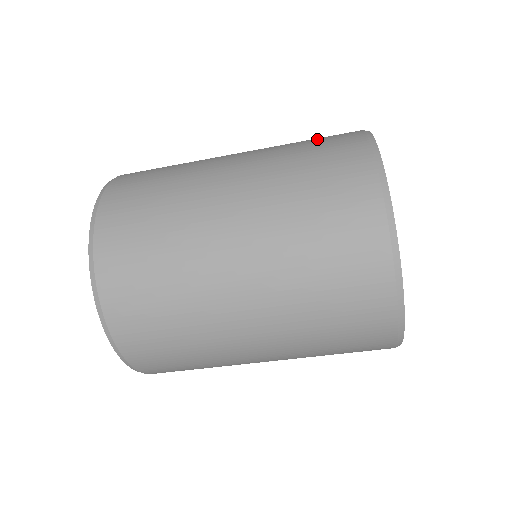
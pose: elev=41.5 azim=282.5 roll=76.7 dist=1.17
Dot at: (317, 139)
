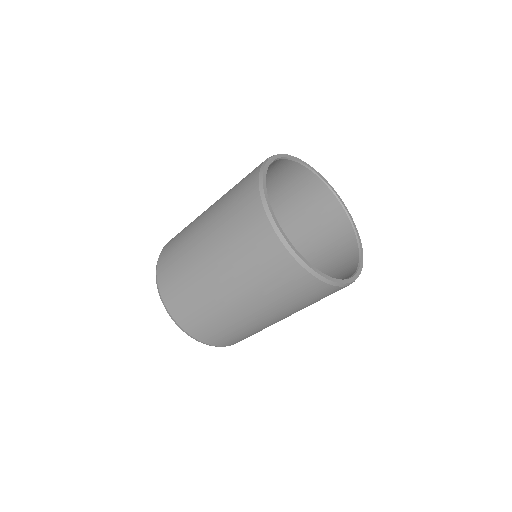
Dot at: (240, 221)
